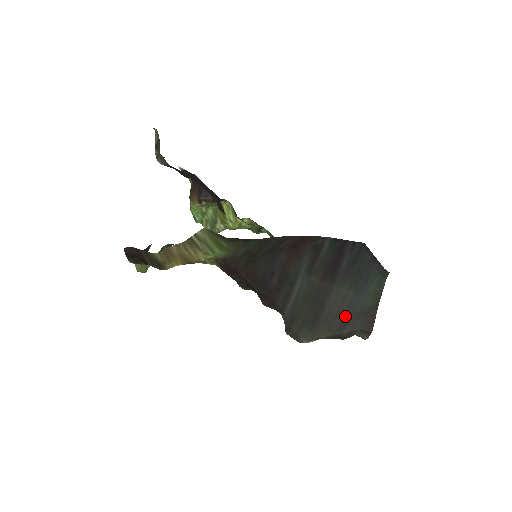
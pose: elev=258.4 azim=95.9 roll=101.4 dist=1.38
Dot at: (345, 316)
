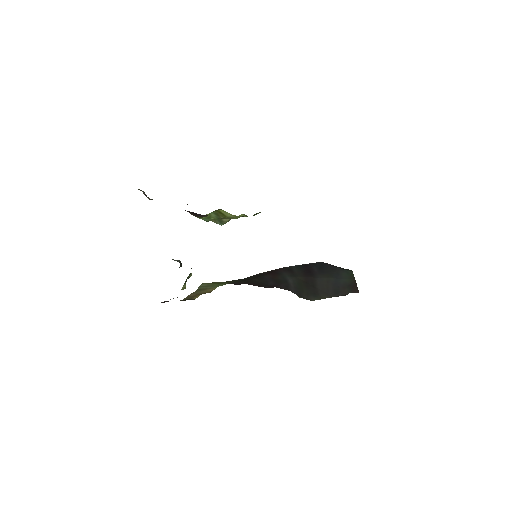
Dot at: (335, 289)
